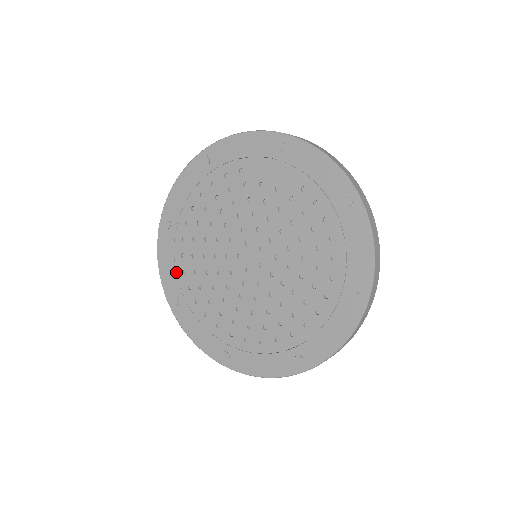
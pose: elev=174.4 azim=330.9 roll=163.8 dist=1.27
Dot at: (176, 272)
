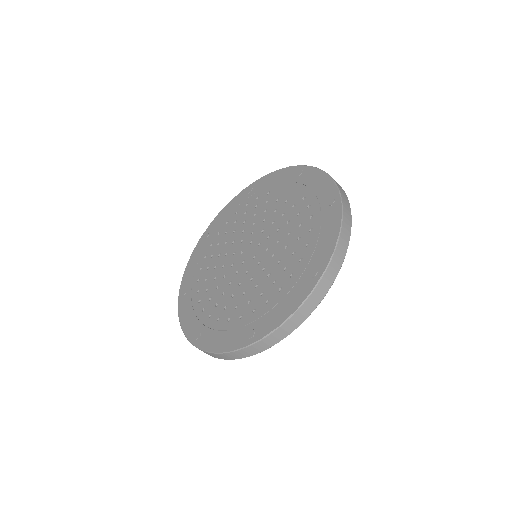
Dot at: (195, 270)
